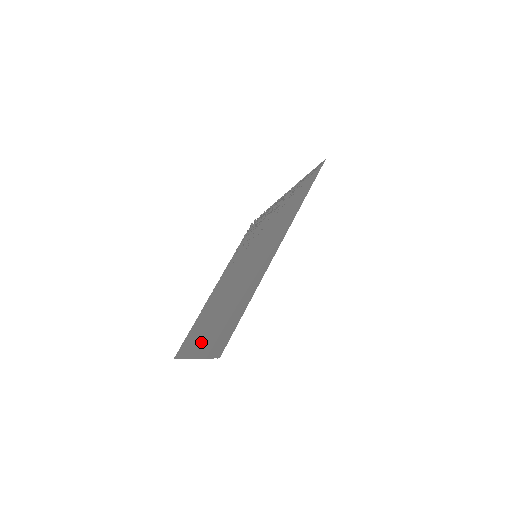
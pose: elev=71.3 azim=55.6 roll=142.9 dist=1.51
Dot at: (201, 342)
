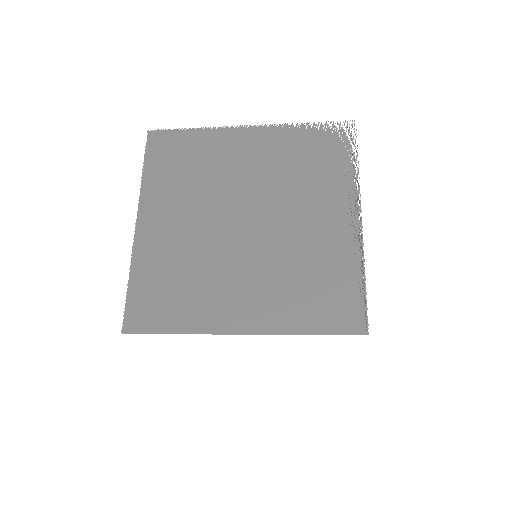
Dot at: (154, 227)
